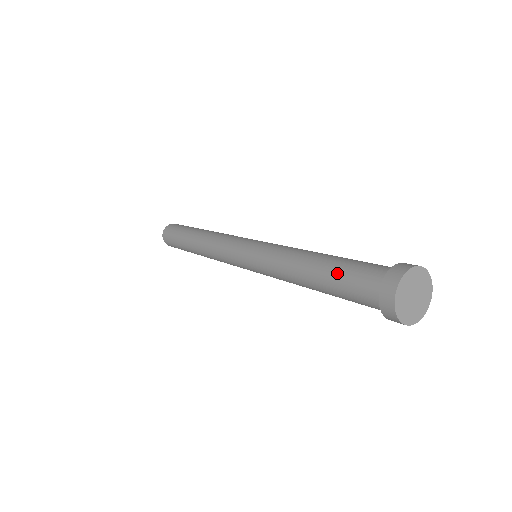
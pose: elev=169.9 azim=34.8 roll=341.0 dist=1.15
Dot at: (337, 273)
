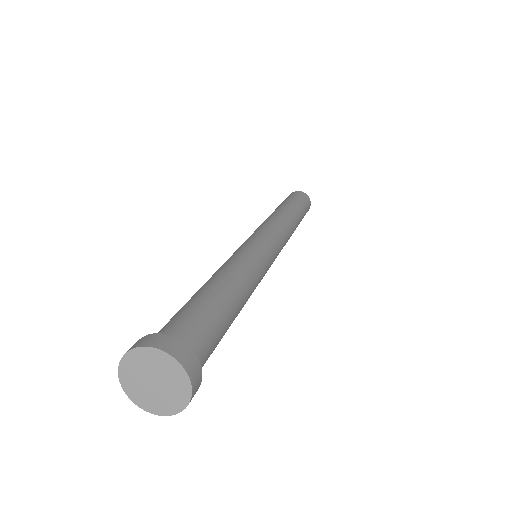
Dot at: occluded
